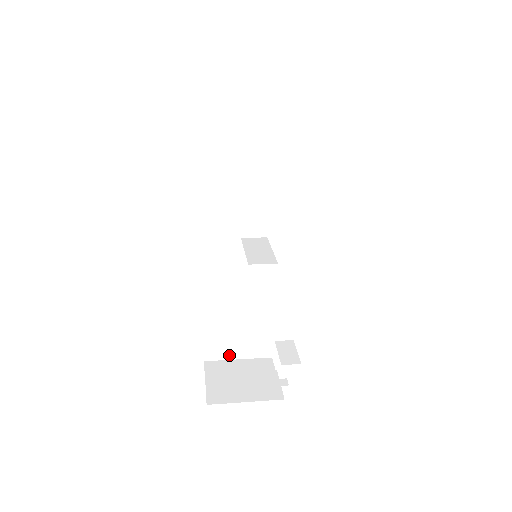
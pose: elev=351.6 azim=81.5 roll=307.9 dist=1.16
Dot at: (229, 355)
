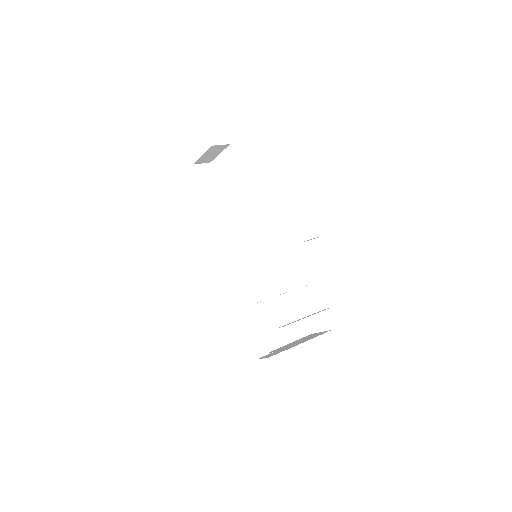
Dot at: (271, 347)
